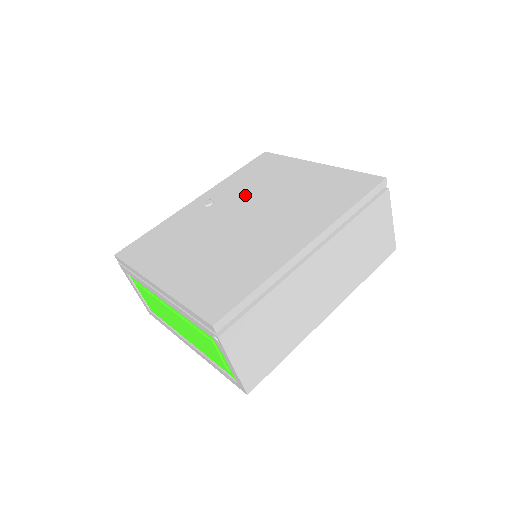
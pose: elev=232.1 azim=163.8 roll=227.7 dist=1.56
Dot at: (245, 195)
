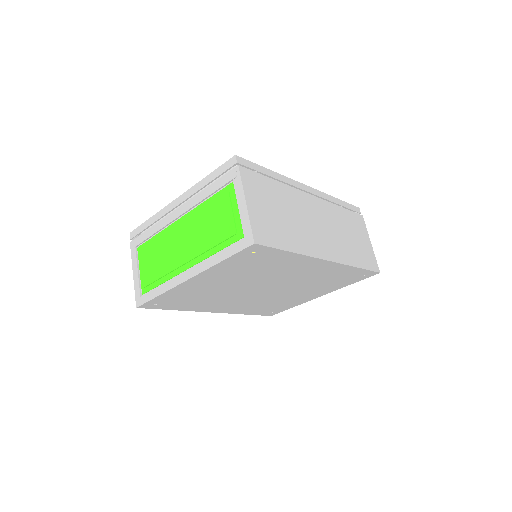
Dot at: occluded
